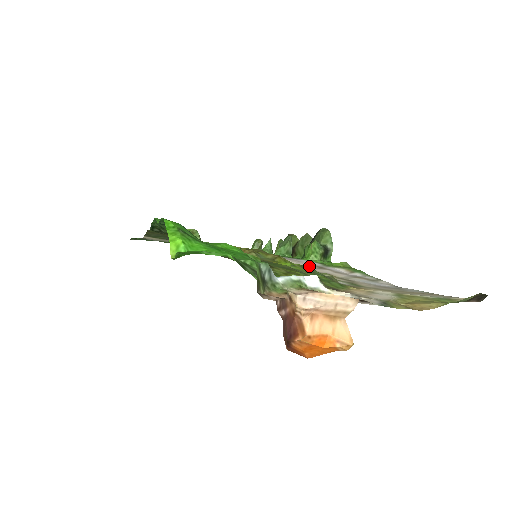
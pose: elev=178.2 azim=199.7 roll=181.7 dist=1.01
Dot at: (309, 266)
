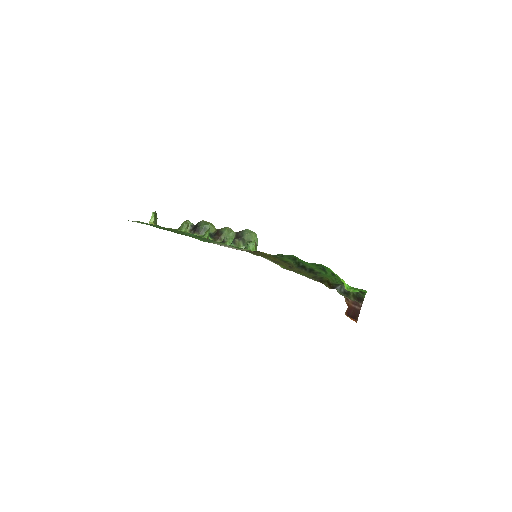
Dot at: occluded
